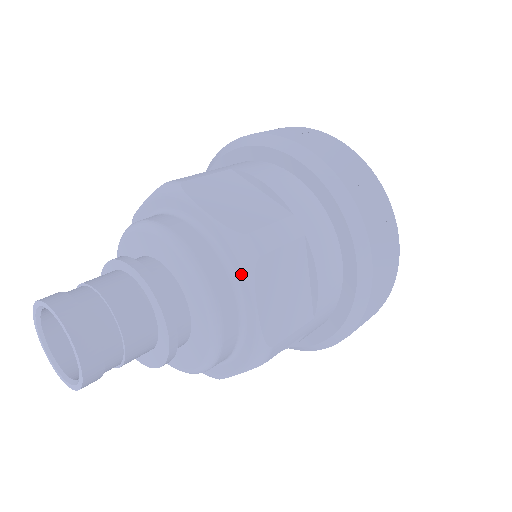
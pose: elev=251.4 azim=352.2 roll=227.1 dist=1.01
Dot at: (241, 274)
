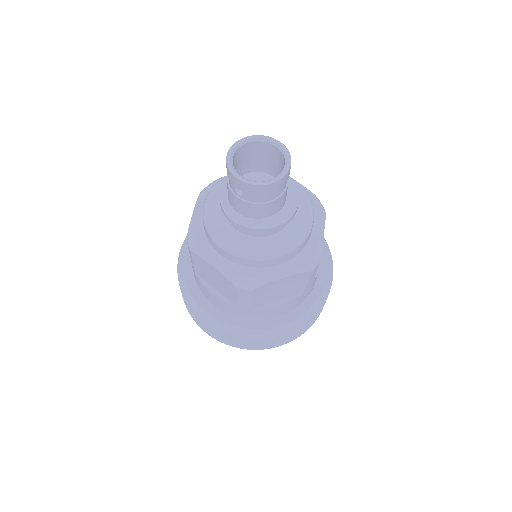
Dot at: occluded
